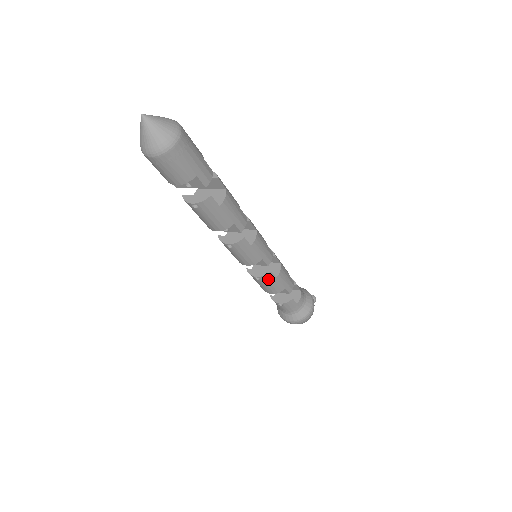
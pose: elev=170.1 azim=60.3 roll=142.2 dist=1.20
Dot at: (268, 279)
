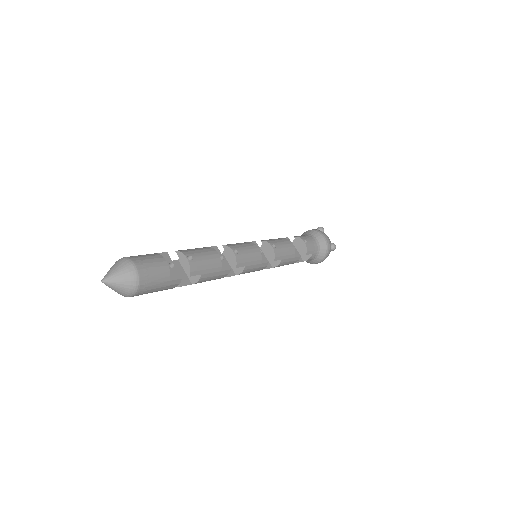
Dot at: occluded
